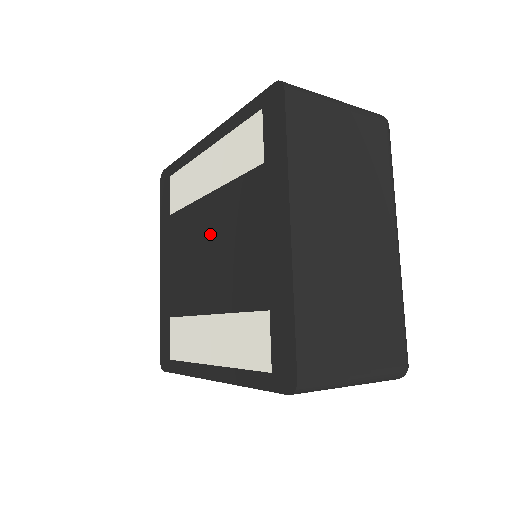
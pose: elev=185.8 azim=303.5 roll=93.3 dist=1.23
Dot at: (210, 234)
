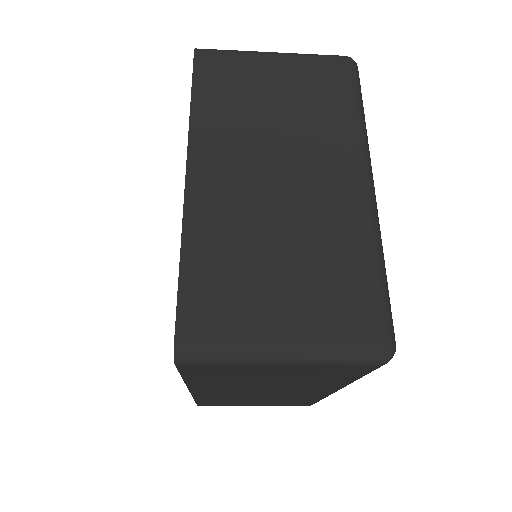
Dot at: occluded
